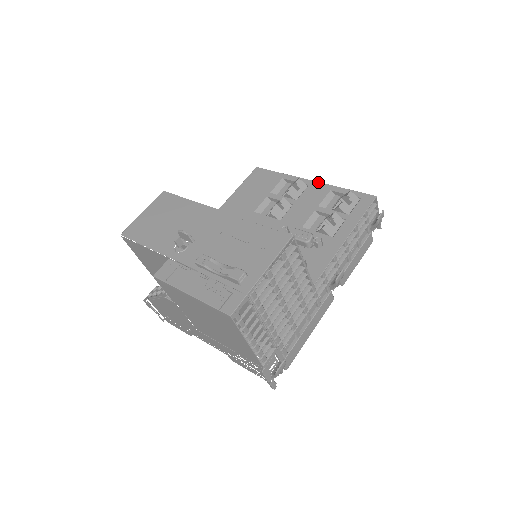
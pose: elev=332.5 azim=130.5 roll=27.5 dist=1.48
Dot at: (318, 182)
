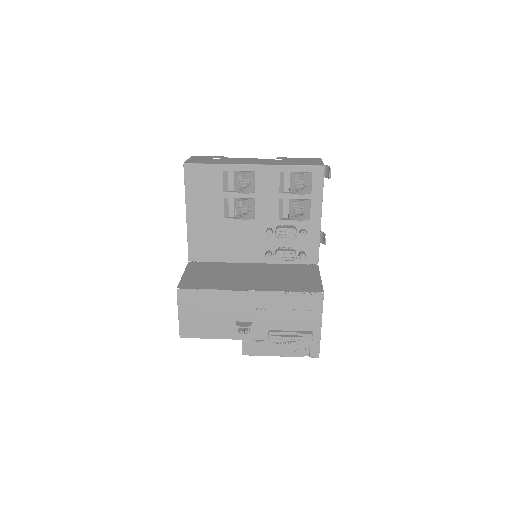
Dot at: (262, 165)
